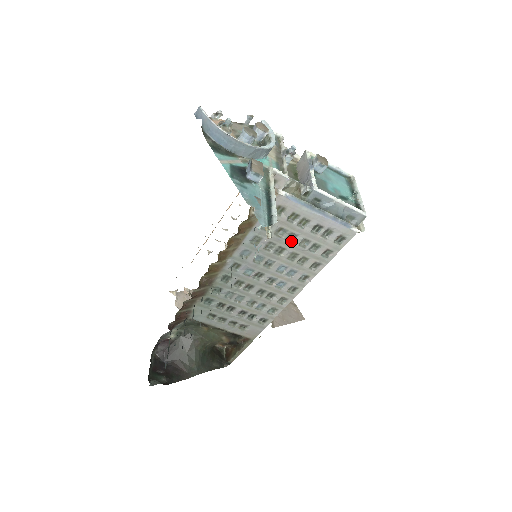
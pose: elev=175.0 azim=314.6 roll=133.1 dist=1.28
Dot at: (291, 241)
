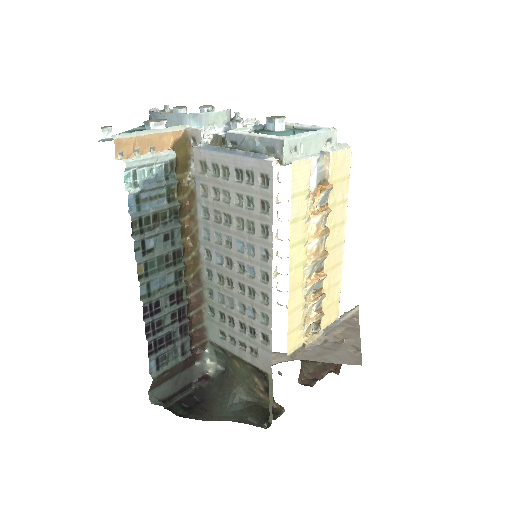
Dot at: (229, 203)
